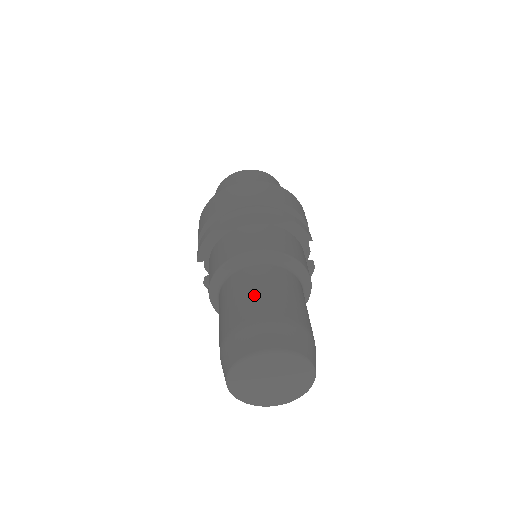
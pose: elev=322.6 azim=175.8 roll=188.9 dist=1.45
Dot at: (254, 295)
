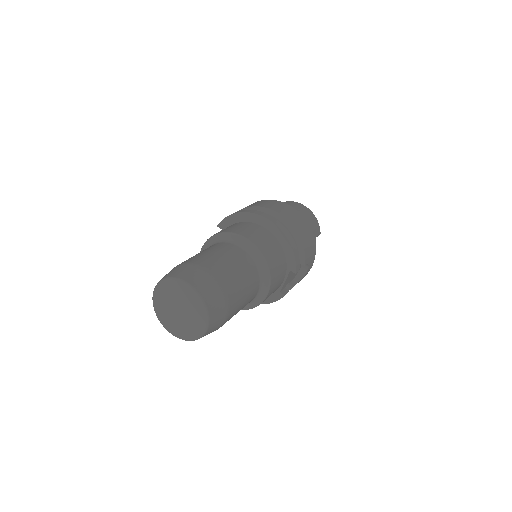
Dot at: (219, 258)
